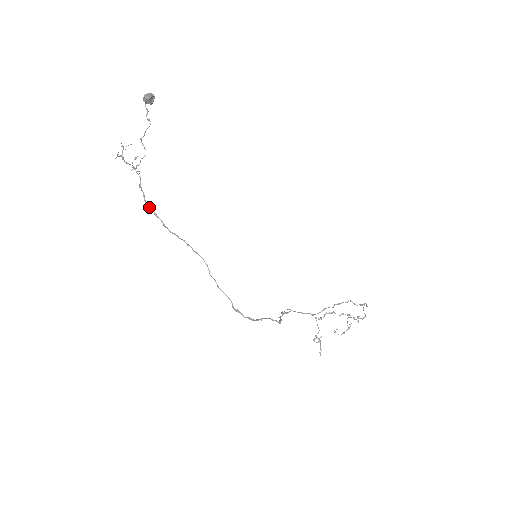
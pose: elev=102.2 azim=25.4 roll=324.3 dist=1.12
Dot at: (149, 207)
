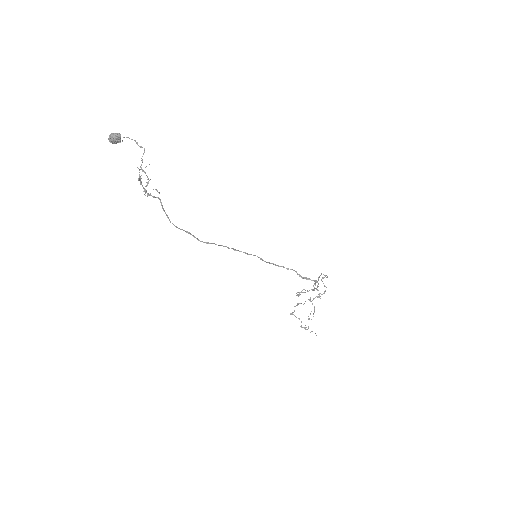
Dot at: (176, 227)
